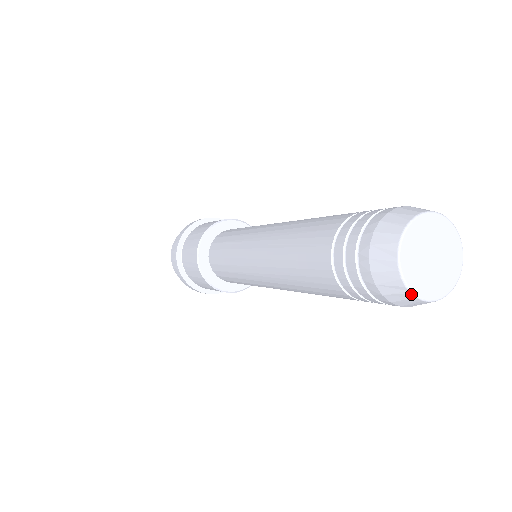
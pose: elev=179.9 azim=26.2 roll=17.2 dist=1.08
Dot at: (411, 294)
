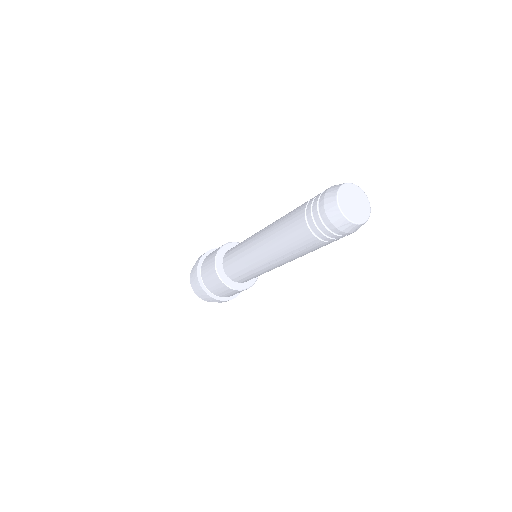
Dot at: (341, 213)
